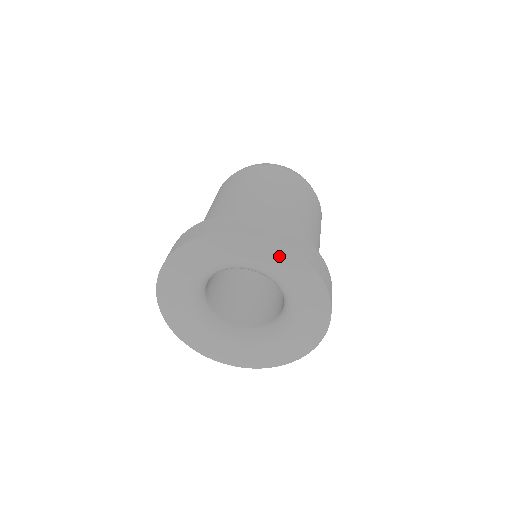
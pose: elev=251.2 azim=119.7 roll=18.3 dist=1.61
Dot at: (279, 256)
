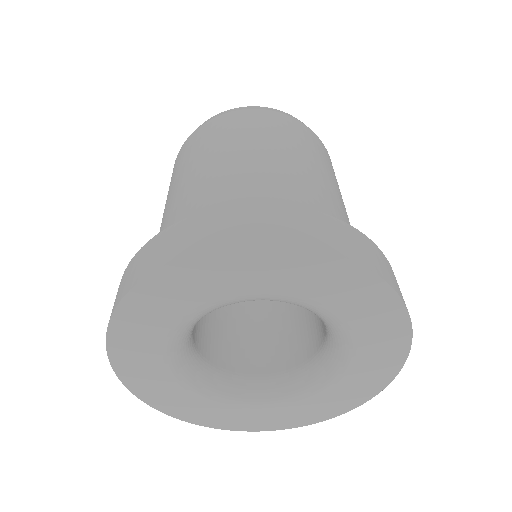
Dot at: (368, 297)
